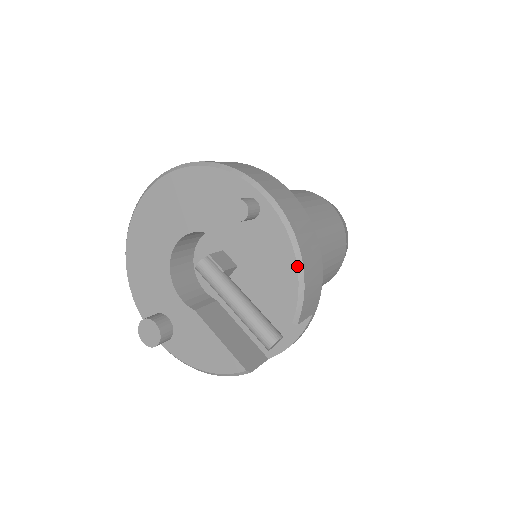
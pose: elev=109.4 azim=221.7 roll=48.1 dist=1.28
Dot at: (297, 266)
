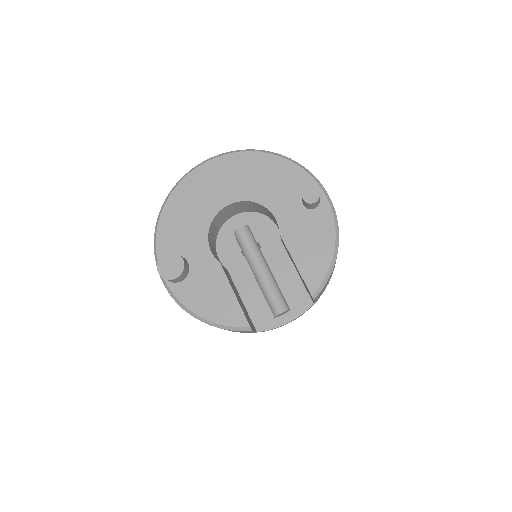
Dot at: (334, 254)
